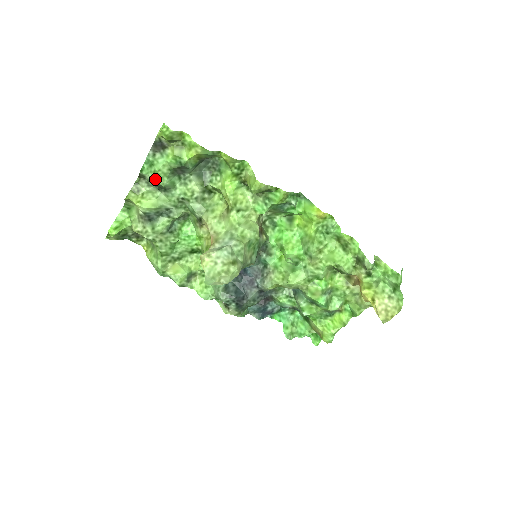
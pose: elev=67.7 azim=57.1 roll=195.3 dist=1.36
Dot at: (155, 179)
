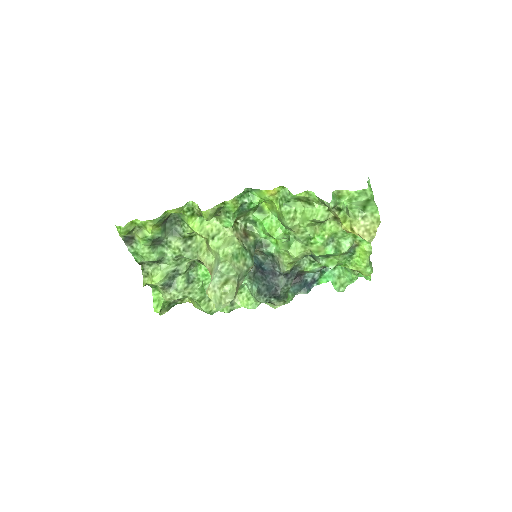
Dot at: (147, 260)
